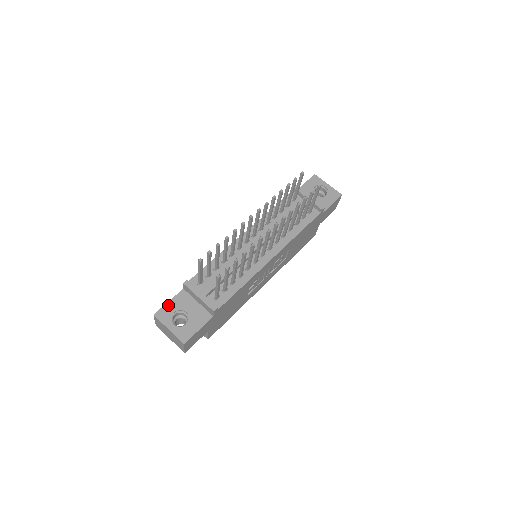
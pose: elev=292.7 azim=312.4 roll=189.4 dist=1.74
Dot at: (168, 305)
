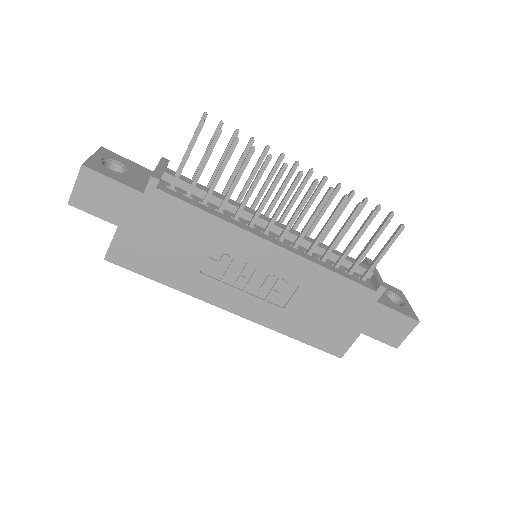
Dot at: (124, 158)
